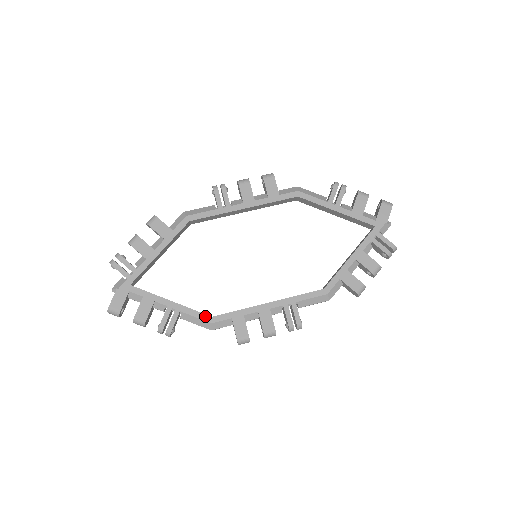
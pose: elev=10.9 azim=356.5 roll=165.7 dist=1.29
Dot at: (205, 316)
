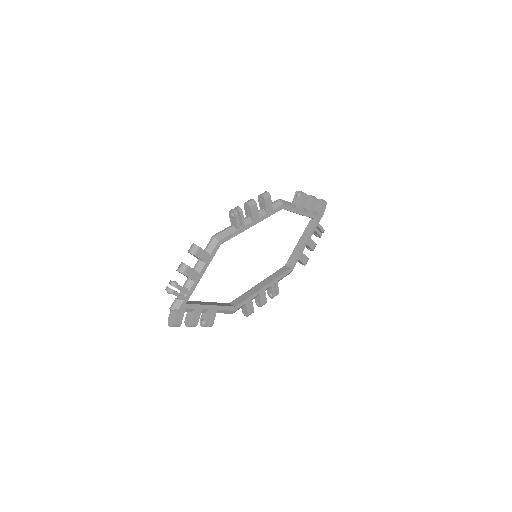
Dot at: (232, 308)
